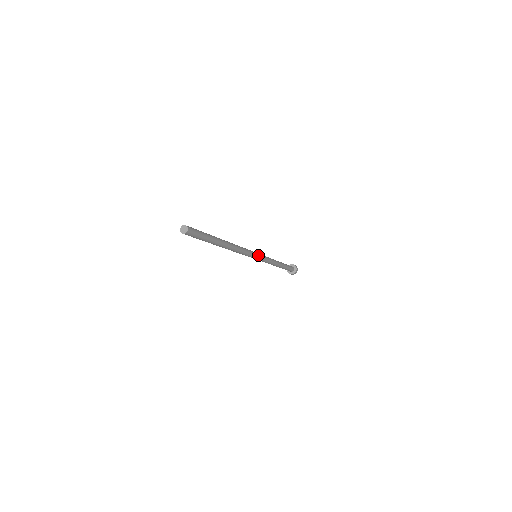
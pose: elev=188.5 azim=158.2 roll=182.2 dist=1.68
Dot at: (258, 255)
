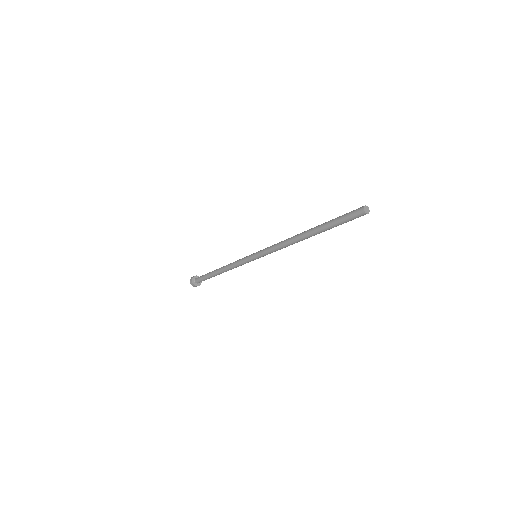
Dot at: occluded
